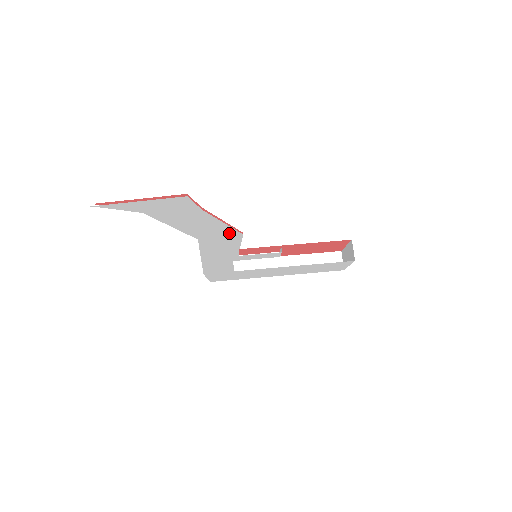
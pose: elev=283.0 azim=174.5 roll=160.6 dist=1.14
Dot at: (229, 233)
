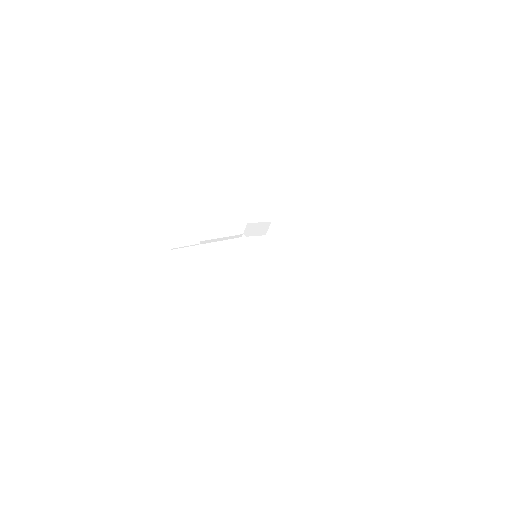
Dot at: occluded
